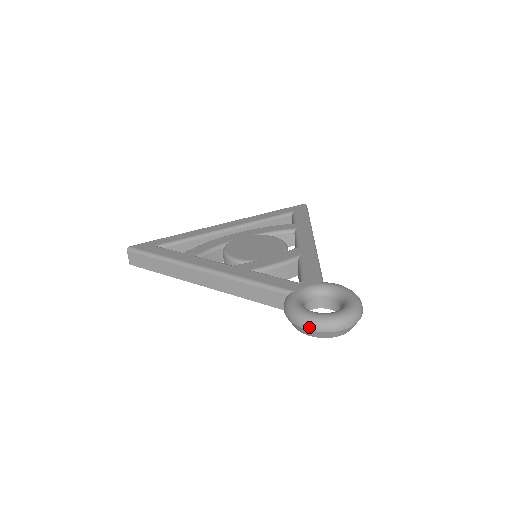
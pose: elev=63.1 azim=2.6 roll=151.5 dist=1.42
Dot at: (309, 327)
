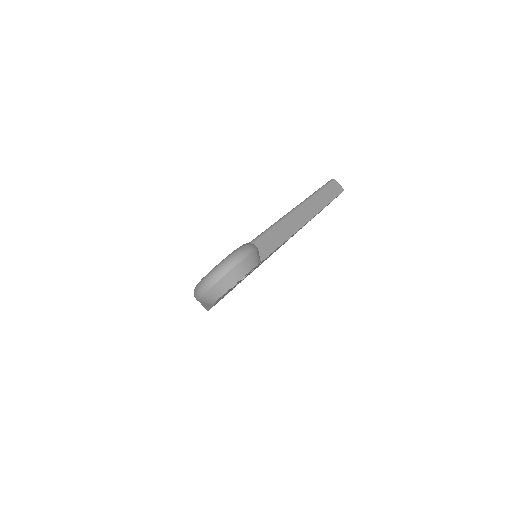
Dot at: (196, 297)
